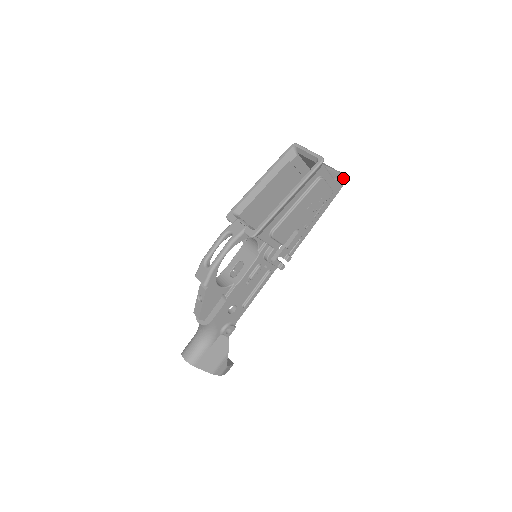
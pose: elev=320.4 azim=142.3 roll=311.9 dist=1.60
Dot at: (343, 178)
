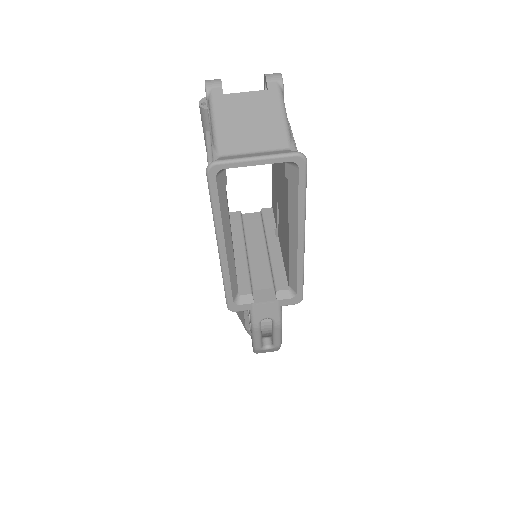
Dot at: (276, 81)
